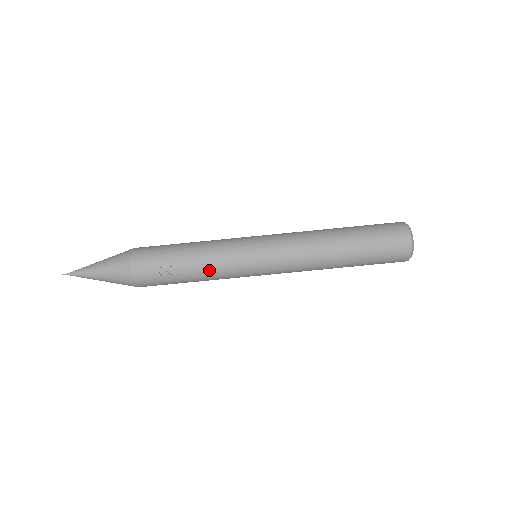
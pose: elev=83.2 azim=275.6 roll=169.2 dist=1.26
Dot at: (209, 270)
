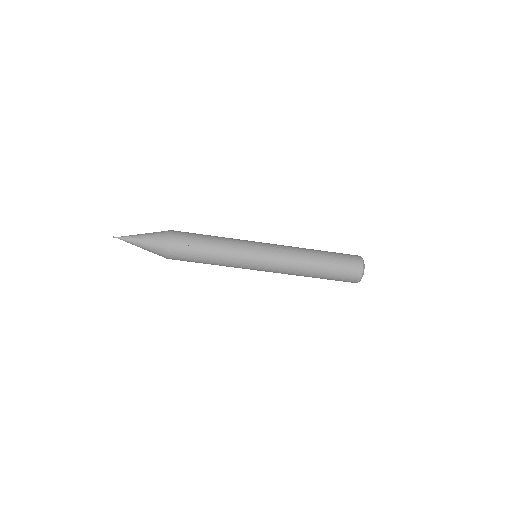
Dot at: (224, 253)
